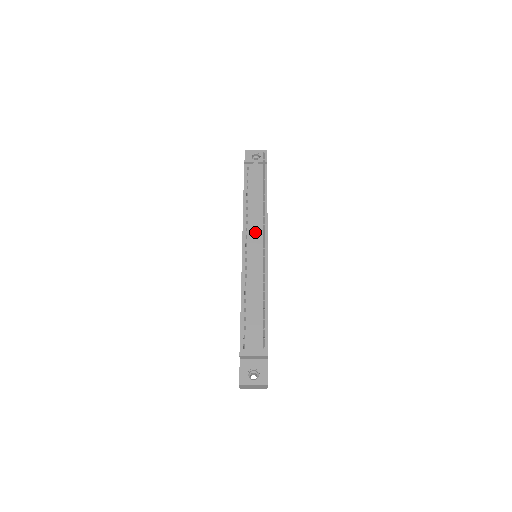
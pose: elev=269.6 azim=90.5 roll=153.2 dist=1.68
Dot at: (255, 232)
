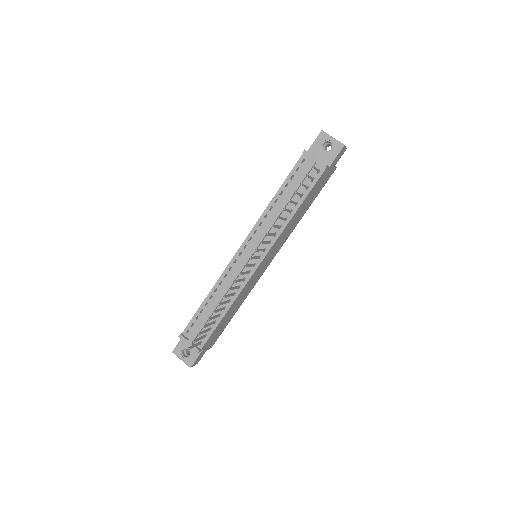
Dot at: (259, 241)
